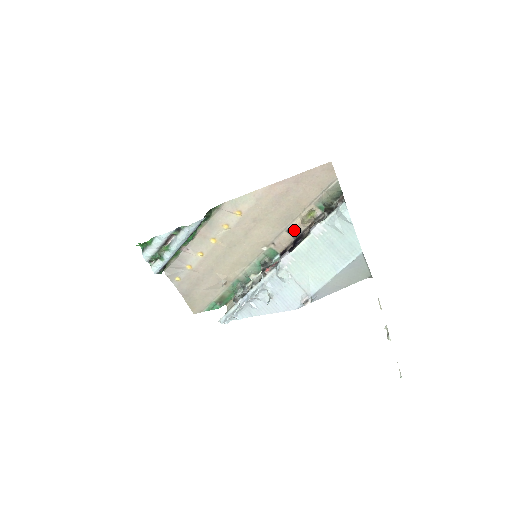
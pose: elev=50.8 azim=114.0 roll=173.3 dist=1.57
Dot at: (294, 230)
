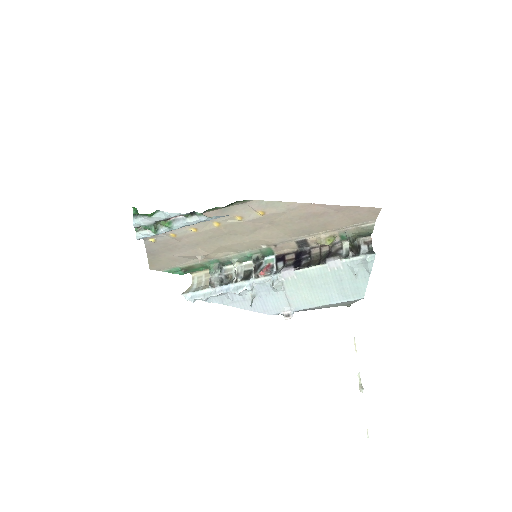
Dot at: (304, 243)
